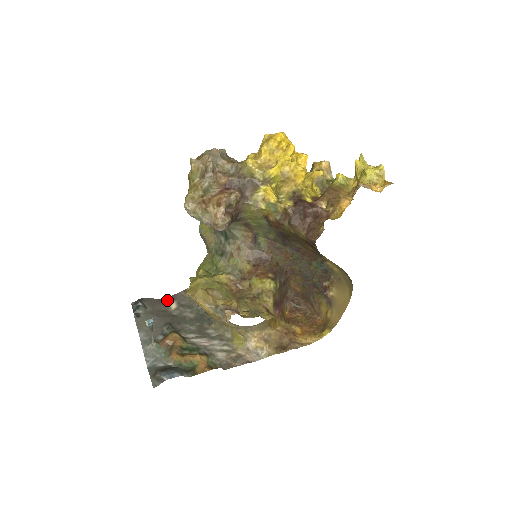
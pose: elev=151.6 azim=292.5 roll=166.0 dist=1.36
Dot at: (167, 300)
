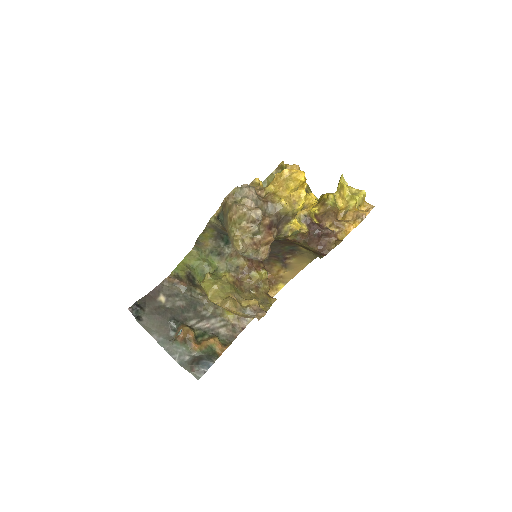
Dot at: (154, 294)
